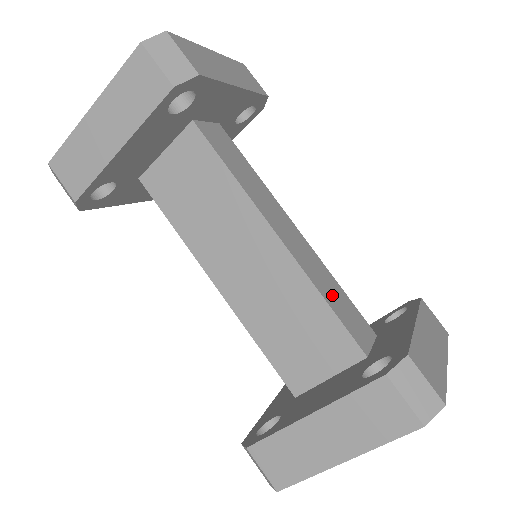
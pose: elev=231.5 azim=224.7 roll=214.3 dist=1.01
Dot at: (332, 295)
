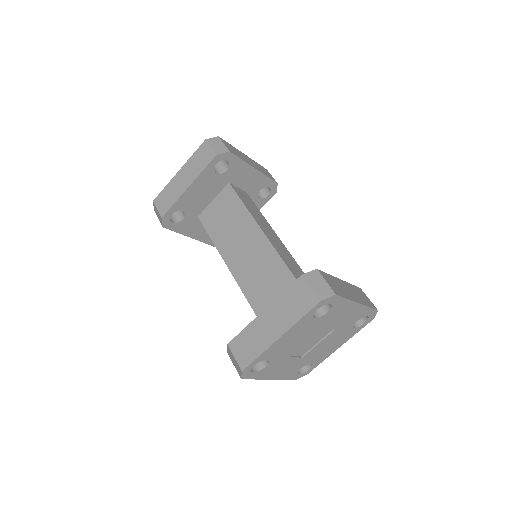
Dot at: (295, 270)
